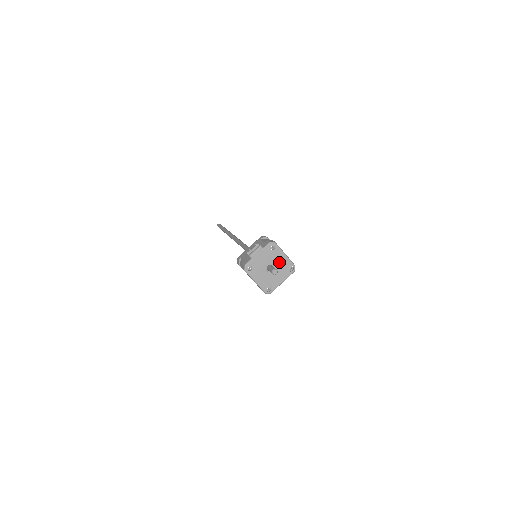
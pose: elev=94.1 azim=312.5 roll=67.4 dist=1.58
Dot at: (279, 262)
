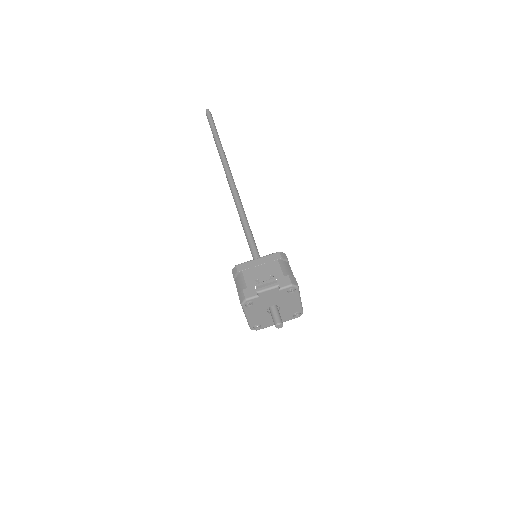
Dot at: (288, 306)
